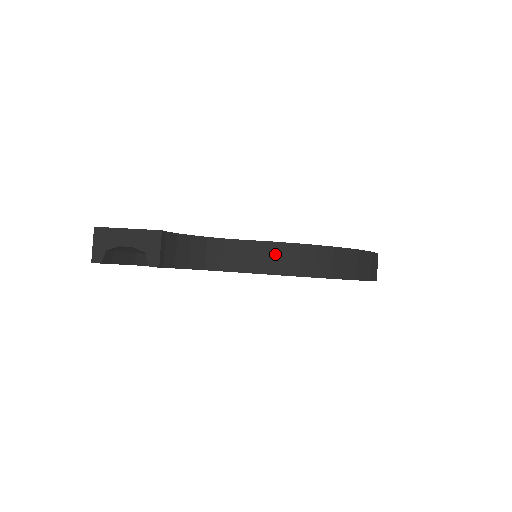
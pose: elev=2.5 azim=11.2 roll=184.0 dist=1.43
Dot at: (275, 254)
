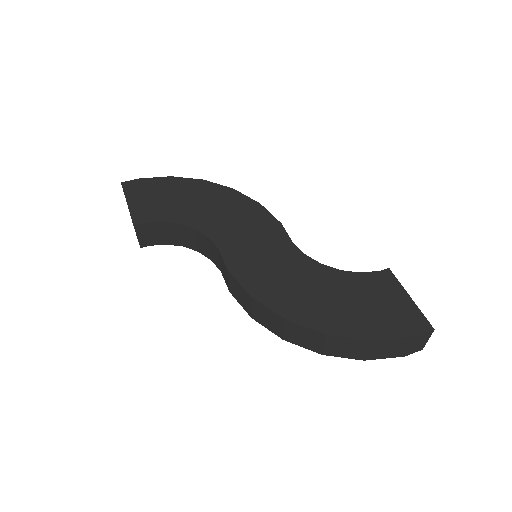
Dot at: (234, 285)
